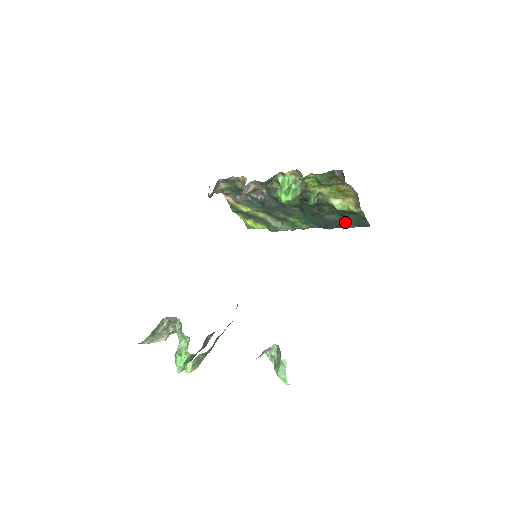
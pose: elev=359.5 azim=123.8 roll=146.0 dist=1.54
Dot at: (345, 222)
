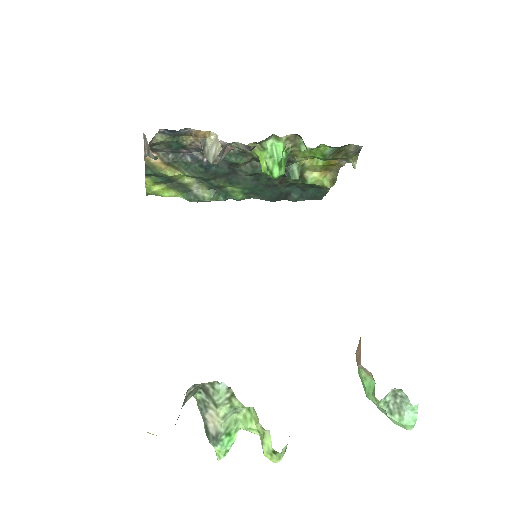
Dot at: (297, 195)
